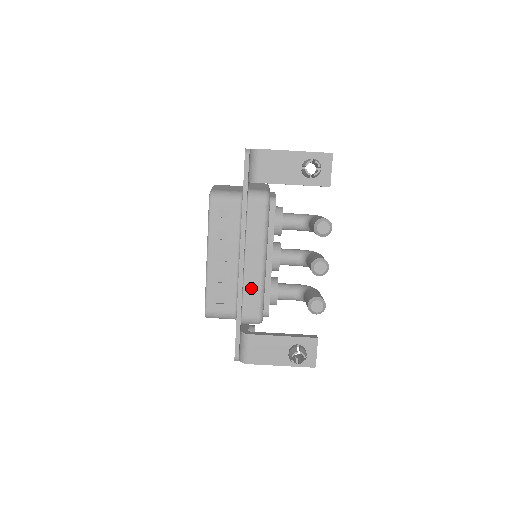
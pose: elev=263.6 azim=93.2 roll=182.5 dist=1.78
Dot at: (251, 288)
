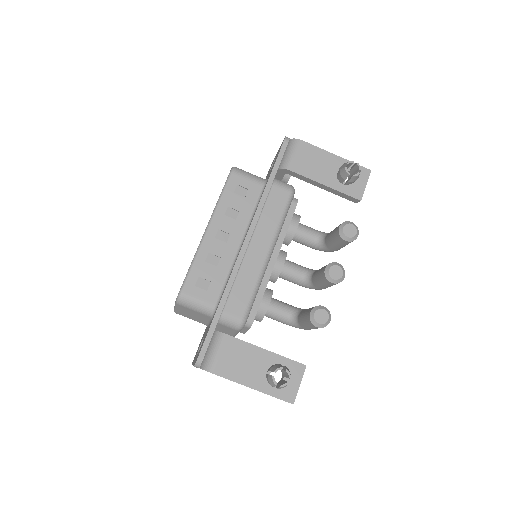
Dot at: (245, 280)
